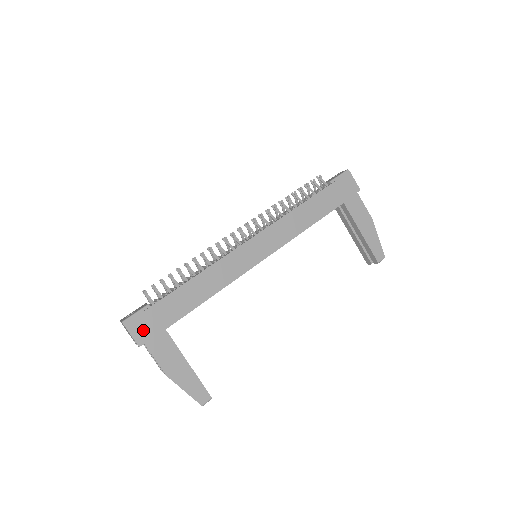
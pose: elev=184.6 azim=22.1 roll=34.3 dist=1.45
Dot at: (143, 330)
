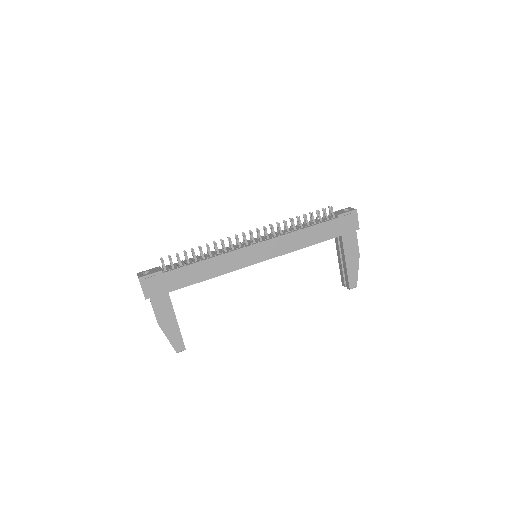
Dot at: (152, 288)
